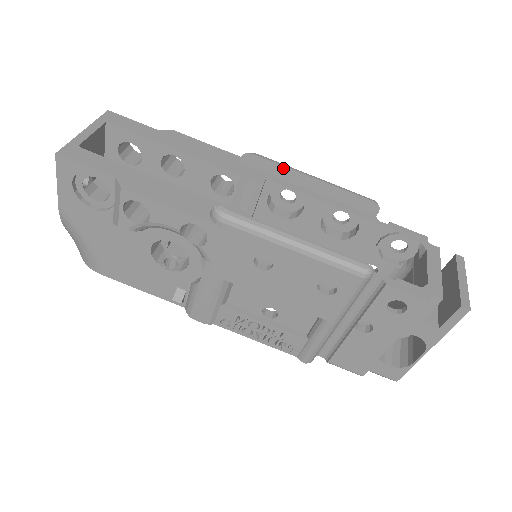
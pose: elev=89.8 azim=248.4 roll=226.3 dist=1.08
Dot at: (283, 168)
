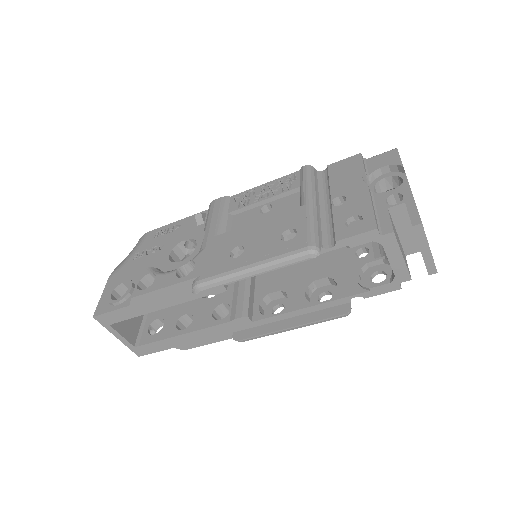
Dot at: (226, 284)
